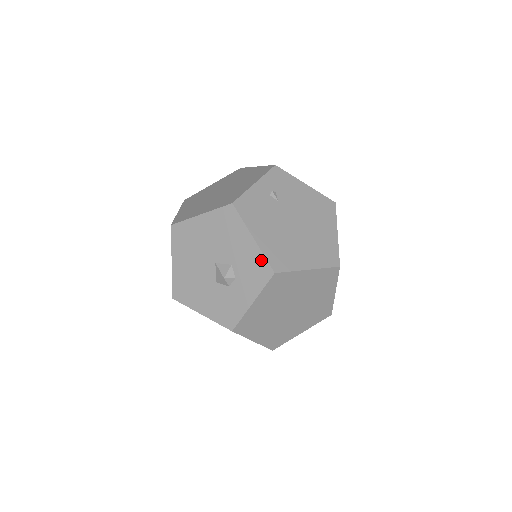
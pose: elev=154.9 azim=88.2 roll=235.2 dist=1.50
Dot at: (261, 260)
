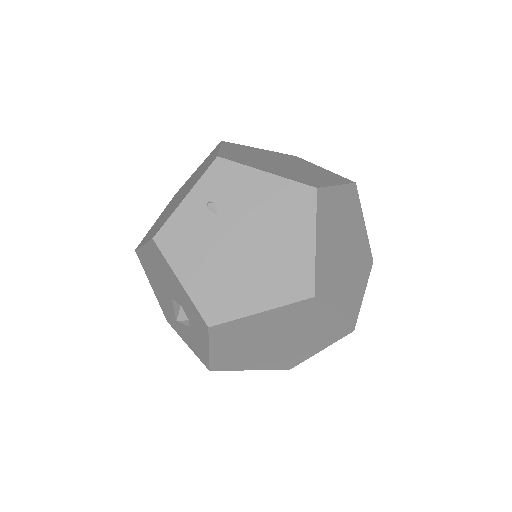
Dot at: (194, 309)
